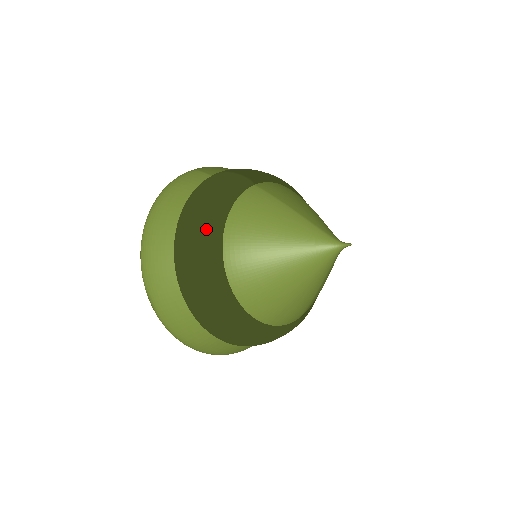
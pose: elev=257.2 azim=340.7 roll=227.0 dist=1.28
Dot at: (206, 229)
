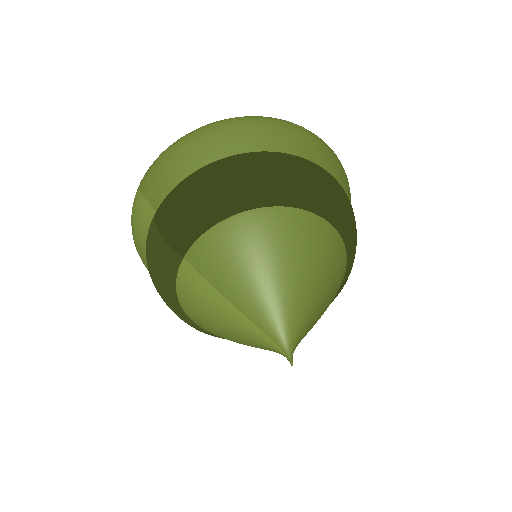
Dot at: occluded
